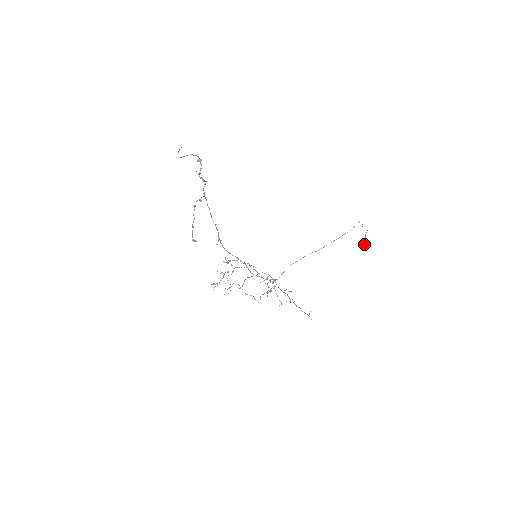
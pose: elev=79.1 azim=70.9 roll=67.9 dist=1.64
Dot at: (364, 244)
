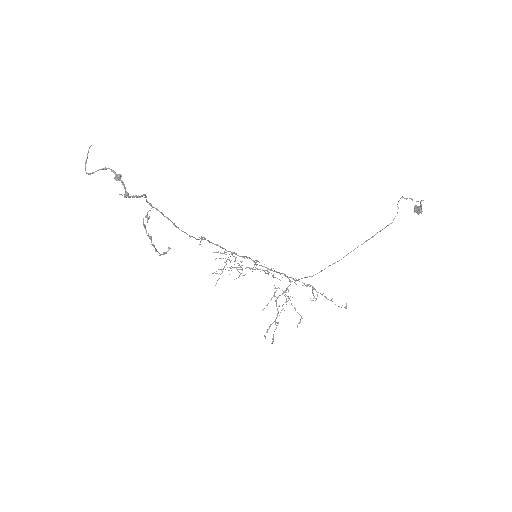
Dot at: (420, 210)
